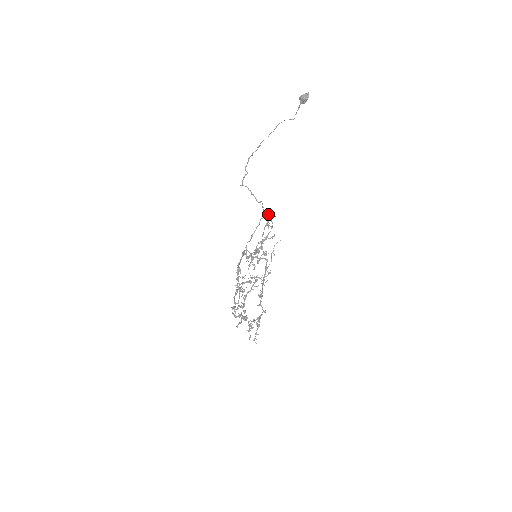
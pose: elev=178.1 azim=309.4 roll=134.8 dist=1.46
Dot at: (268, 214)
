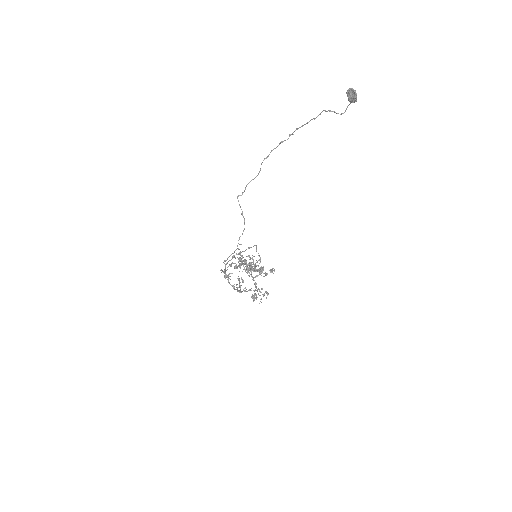
Dot at: occluded
